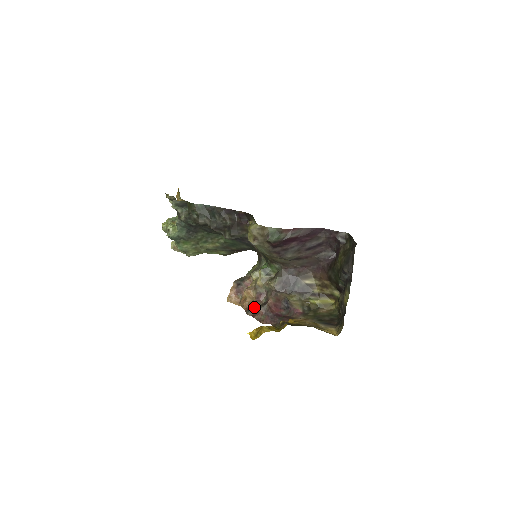
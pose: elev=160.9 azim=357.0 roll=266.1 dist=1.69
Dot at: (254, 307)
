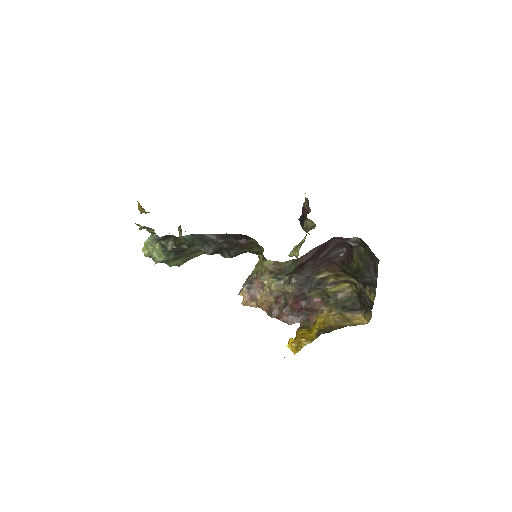
Dot at: (275, 309)
